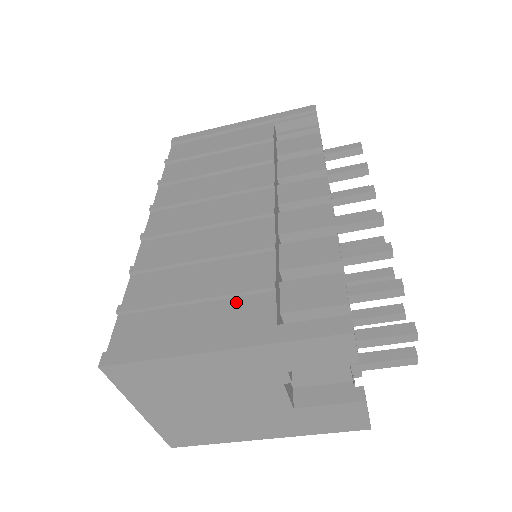
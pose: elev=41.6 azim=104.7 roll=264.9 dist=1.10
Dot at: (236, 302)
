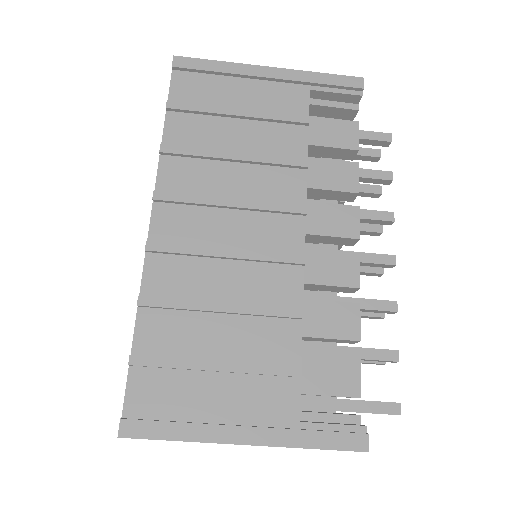
Dot at: (261, 382)
